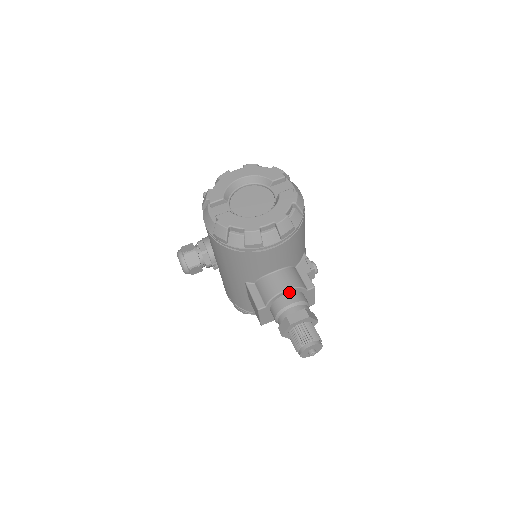
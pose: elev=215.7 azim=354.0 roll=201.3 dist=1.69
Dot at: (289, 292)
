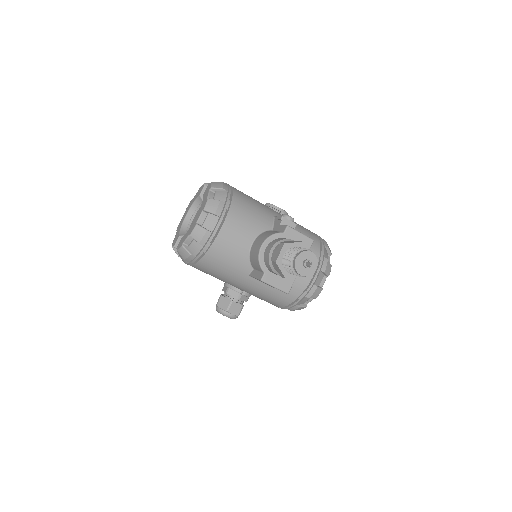
Dot at: (267, 246)
